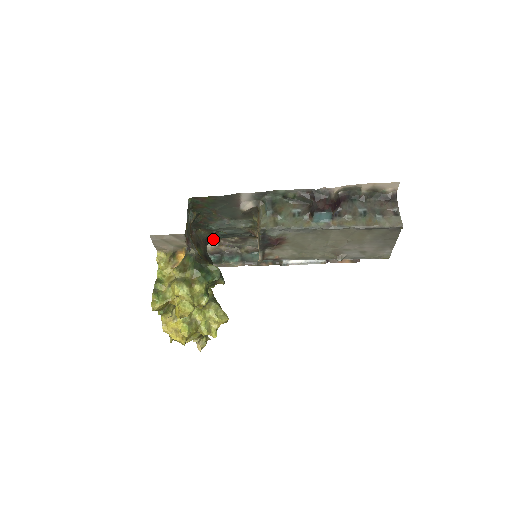
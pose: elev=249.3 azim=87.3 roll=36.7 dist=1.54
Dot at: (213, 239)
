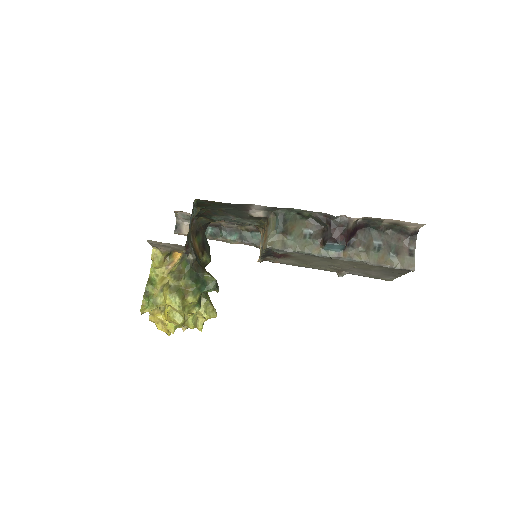
Dot at: occluded
